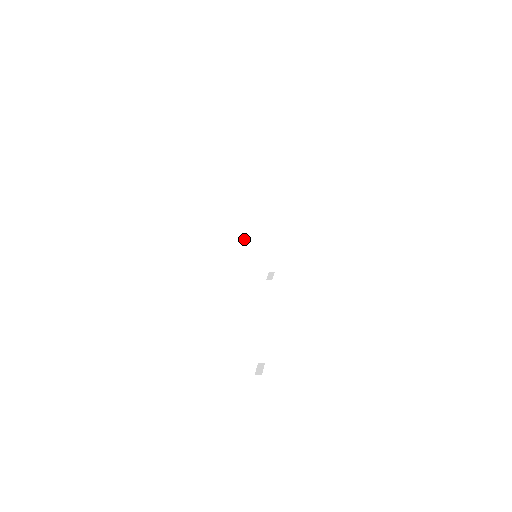
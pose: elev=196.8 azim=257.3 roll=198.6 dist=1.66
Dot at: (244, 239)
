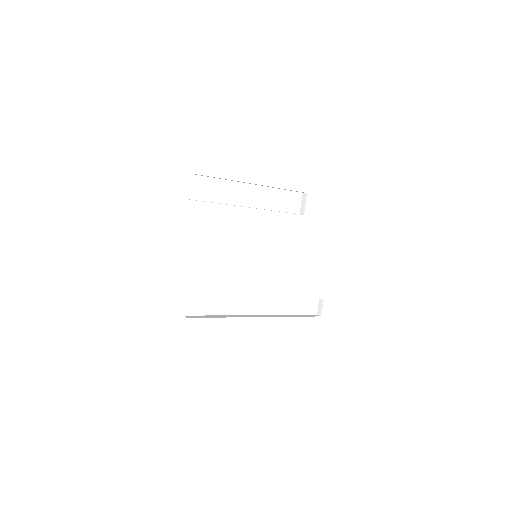
Dot at: occluded
